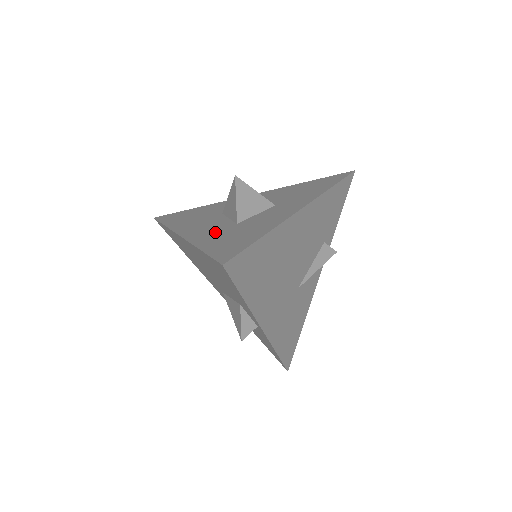
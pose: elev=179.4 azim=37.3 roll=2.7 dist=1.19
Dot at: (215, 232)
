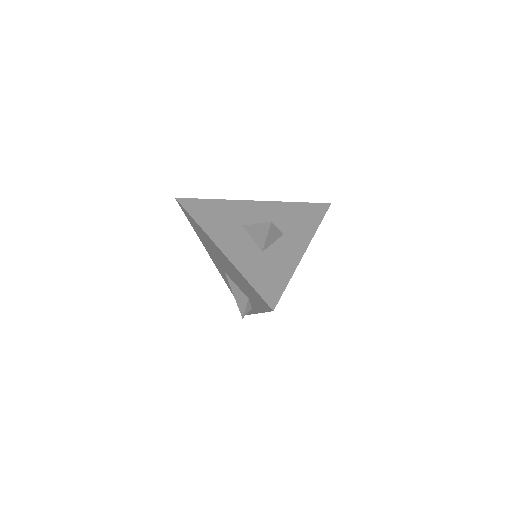
Dot at: (249, 258)
